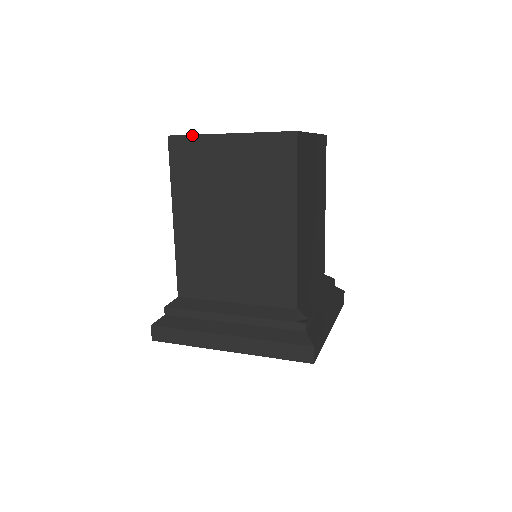
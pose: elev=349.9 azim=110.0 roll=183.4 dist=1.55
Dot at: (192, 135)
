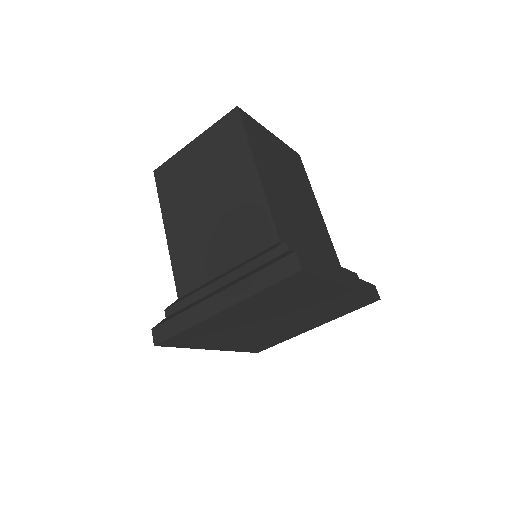
Dot at: (169, 159)
